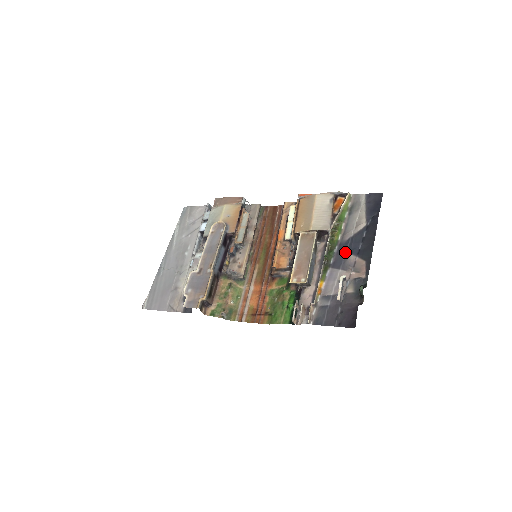
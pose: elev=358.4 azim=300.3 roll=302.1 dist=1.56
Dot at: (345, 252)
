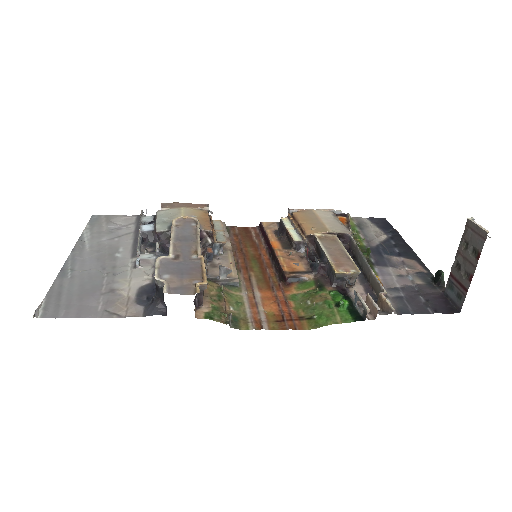
Dot at: (382, 254)
